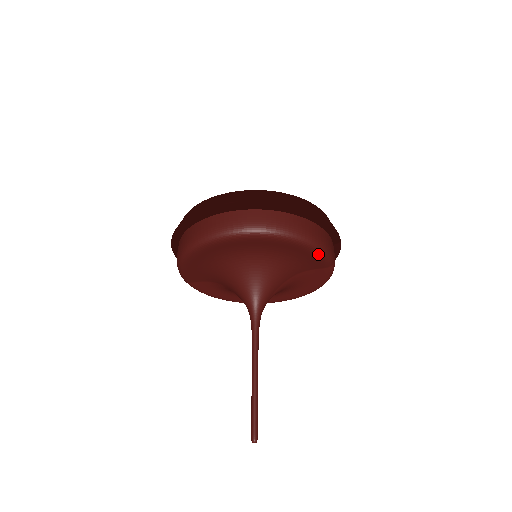
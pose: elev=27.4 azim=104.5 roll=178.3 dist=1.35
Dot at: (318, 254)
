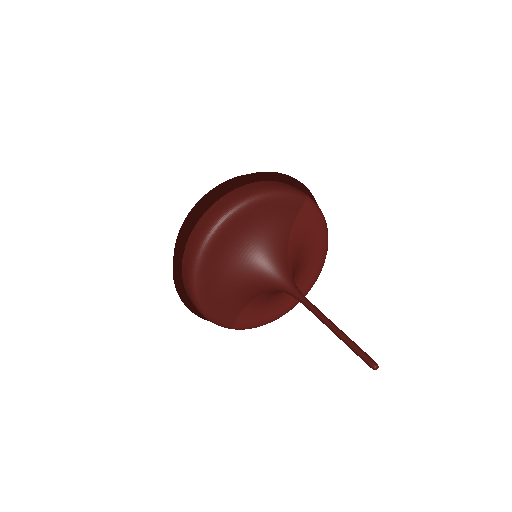
Dot at: (281, 197)
